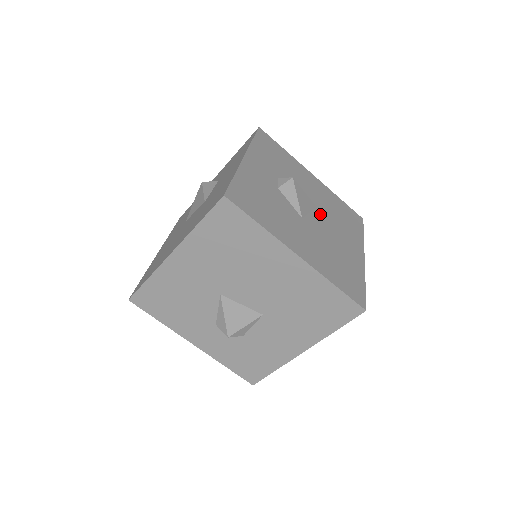
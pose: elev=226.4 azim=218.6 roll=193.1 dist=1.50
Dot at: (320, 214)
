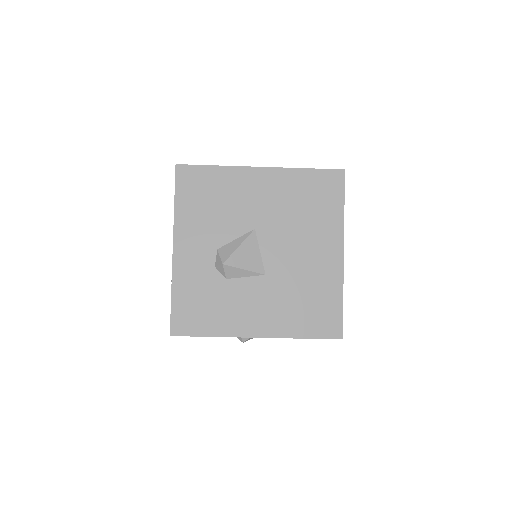
Dot at: occluded
